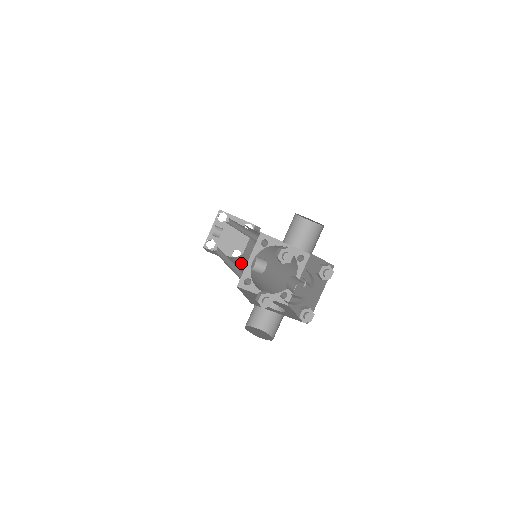
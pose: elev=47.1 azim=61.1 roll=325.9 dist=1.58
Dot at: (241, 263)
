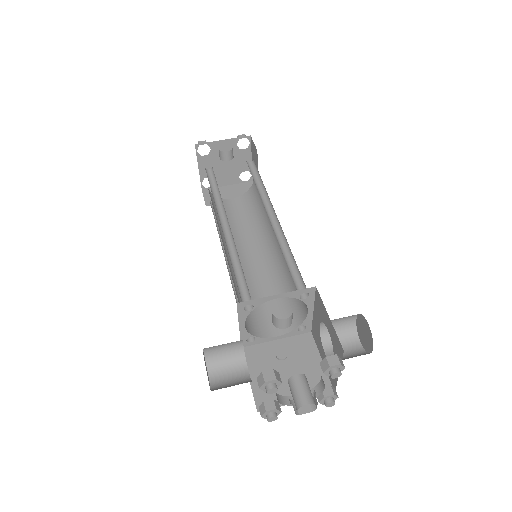
Dot at: (217, 216)
